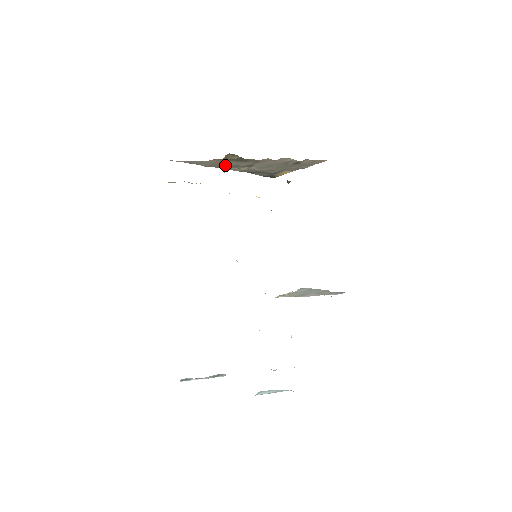
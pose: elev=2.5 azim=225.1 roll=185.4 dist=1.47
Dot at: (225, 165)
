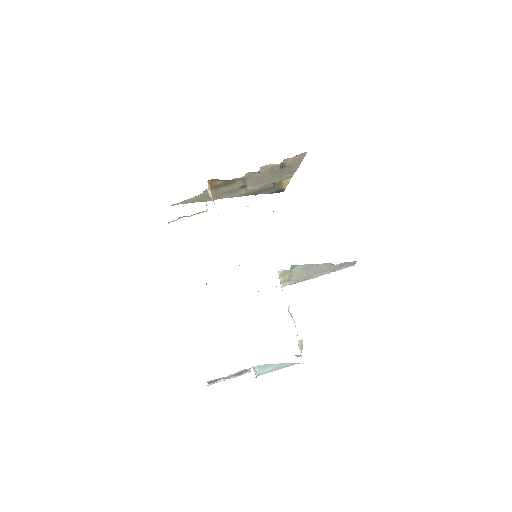
Dot at: (221, 194)
